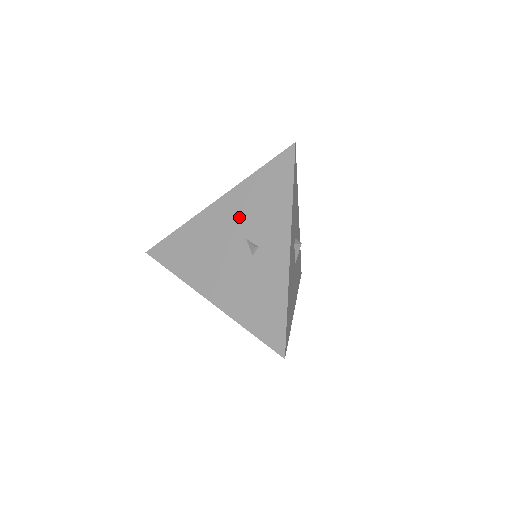
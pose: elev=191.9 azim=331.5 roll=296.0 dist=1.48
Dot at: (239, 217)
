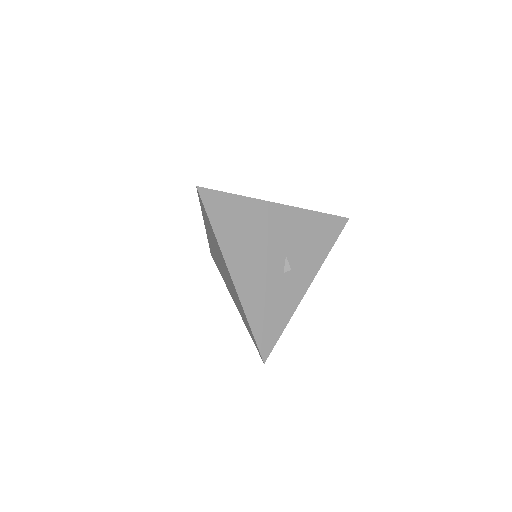
Dot at: (291, 235)
